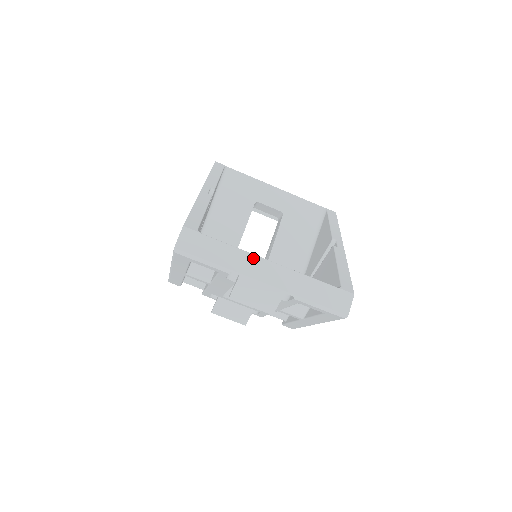
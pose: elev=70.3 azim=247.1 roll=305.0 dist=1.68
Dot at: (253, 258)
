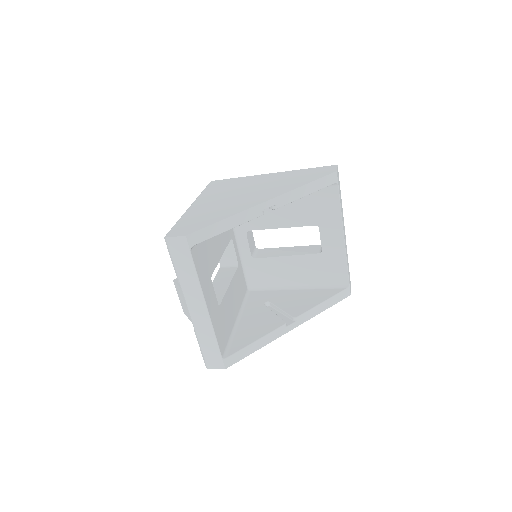
Dot at: (200, 295)
